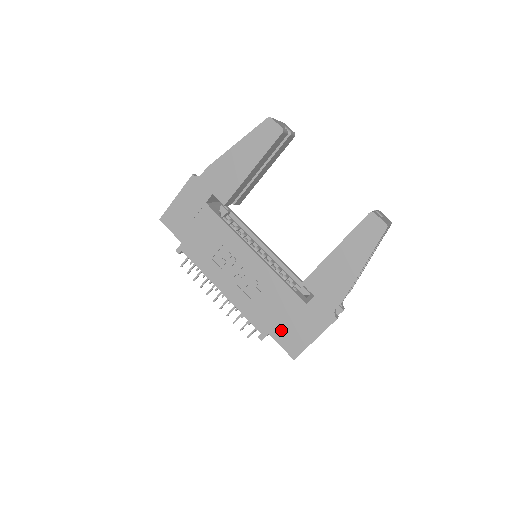
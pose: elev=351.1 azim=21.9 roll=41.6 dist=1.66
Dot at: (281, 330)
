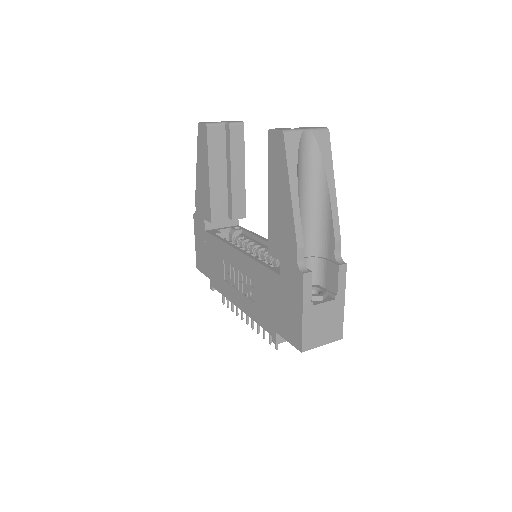
Dot at: (280, 321)
